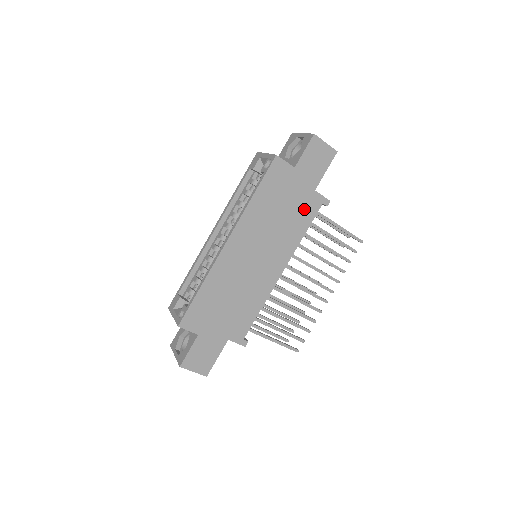
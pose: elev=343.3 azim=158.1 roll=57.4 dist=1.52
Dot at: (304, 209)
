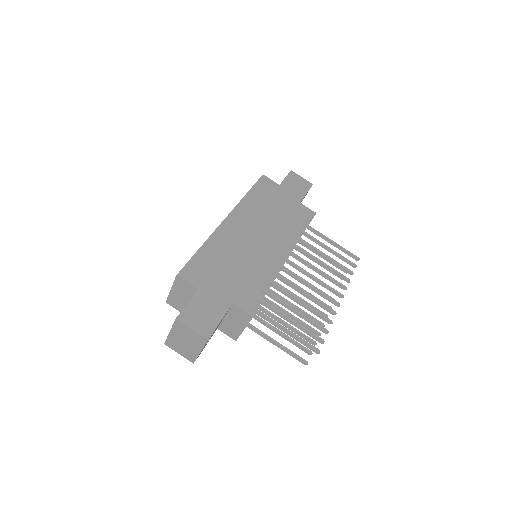
Dot at: (294, 213)
